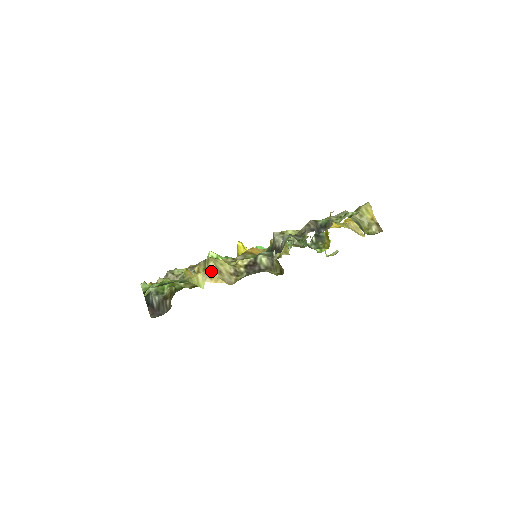
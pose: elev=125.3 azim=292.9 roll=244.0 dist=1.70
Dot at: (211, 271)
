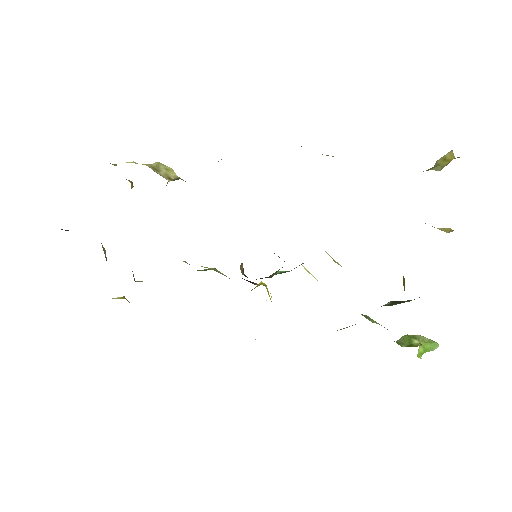
Dot at: (146, 165)
